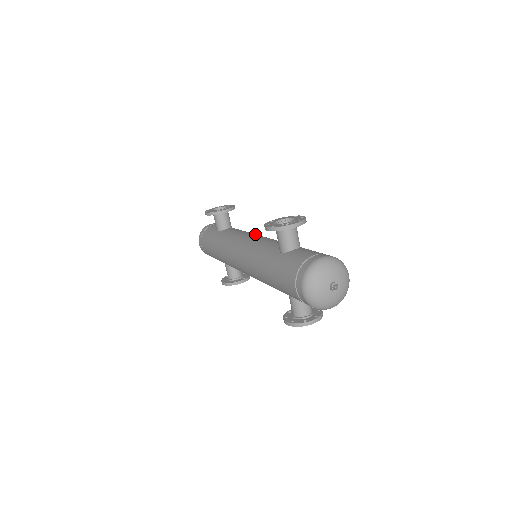
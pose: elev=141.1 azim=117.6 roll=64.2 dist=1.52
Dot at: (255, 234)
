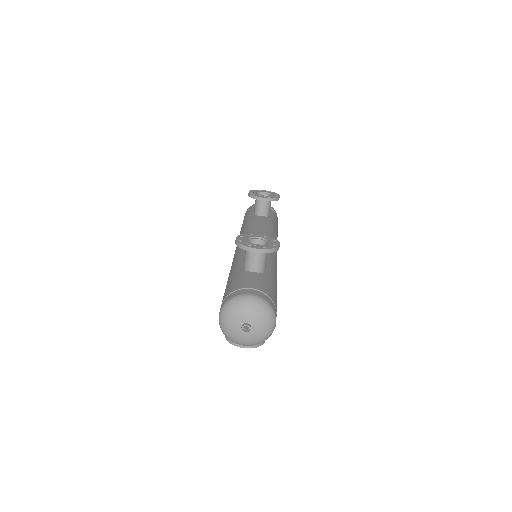
Dot at: occluded
